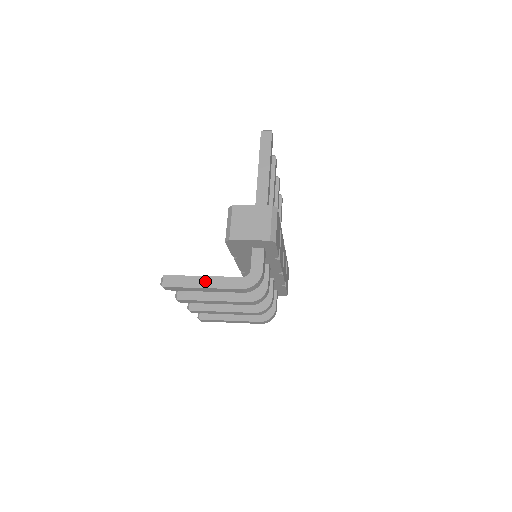
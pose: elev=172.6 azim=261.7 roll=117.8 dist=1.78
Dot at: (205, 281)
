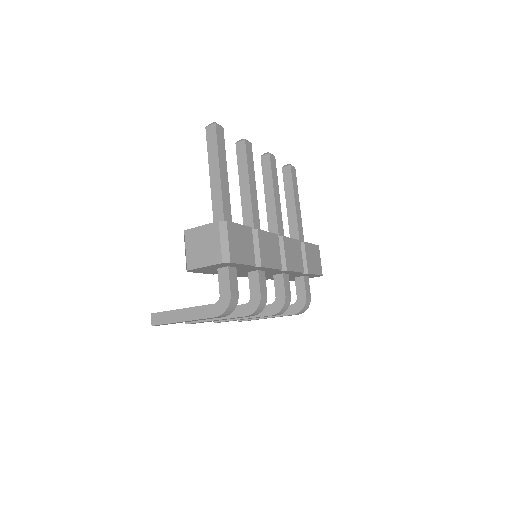
Dot at: (183, 314)
